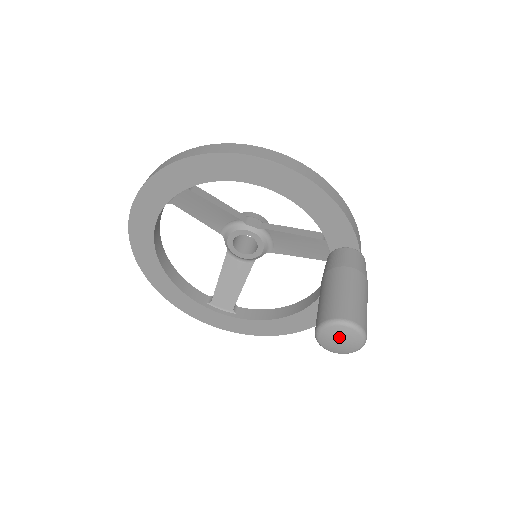
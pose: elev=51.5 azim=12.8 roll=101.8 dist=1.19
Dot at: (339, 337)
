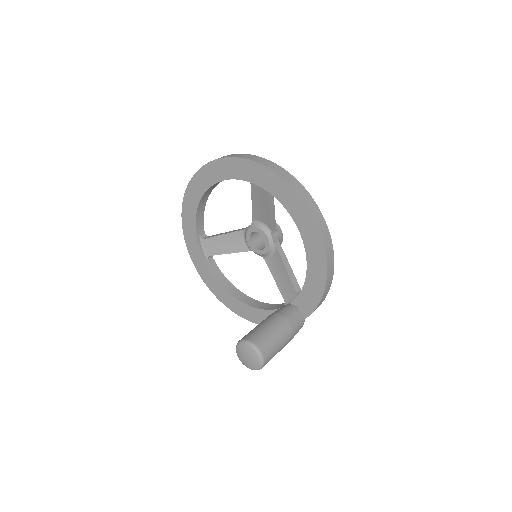
Dot at: (249, 356)
